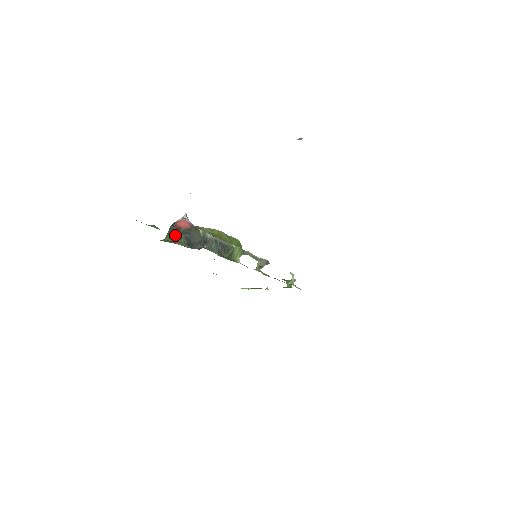
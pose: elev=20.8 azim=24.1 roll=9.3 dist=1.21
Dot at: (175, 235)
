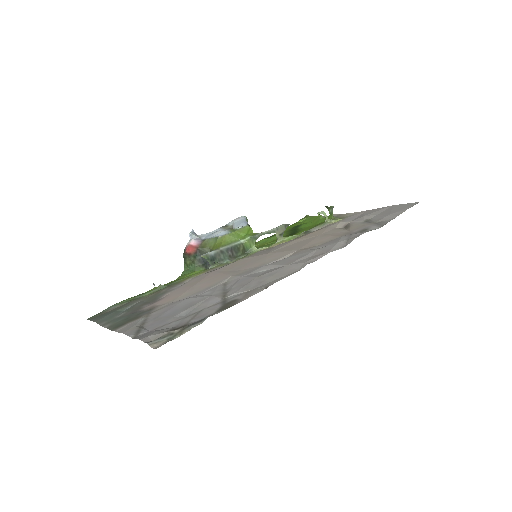
Dot at: (190, 262)
